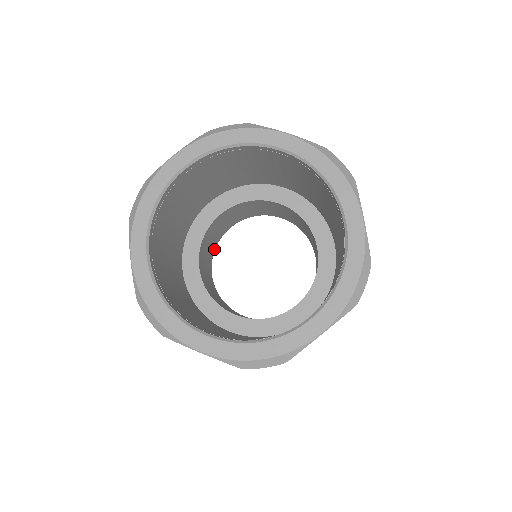
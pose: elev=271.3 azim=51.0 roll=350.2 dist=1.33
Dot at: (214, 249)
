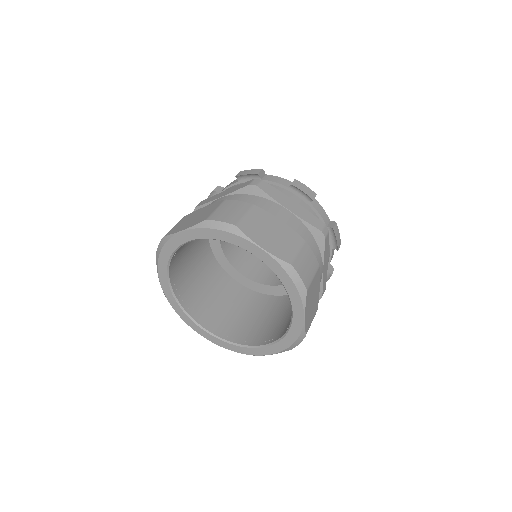
Dot at: occluded
